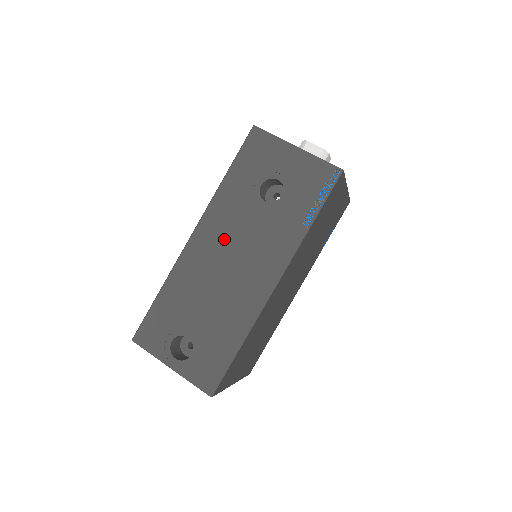
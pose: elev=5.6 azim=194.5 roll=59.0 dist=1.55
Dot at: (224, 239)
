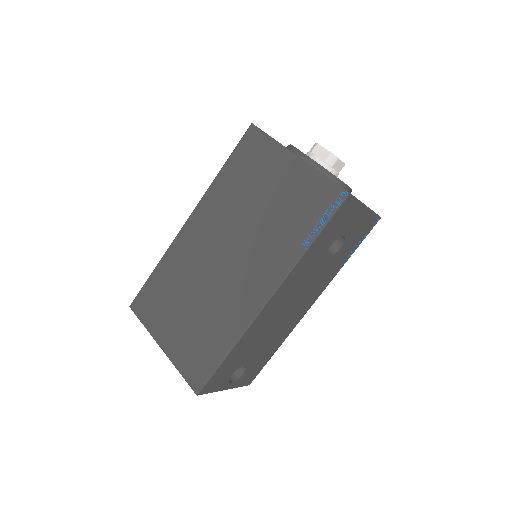
Dot at: (292, 294)
